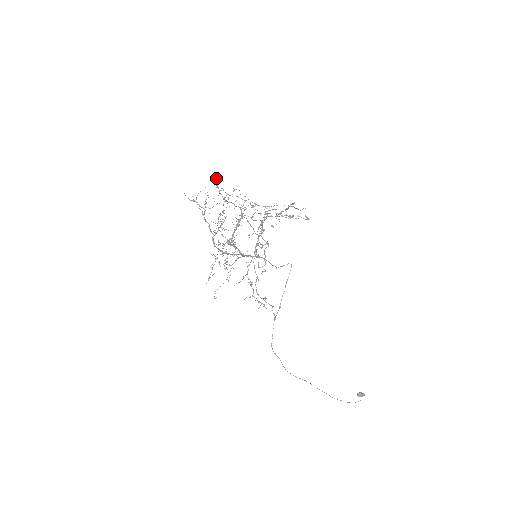
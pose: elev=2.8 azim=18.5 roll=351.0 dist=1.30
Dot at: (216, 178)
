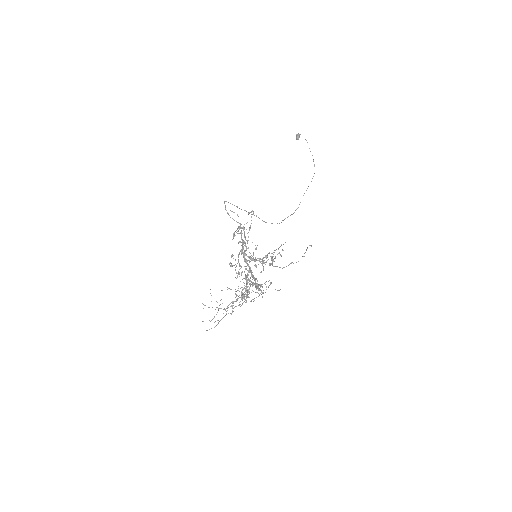
Dot at: occluded
